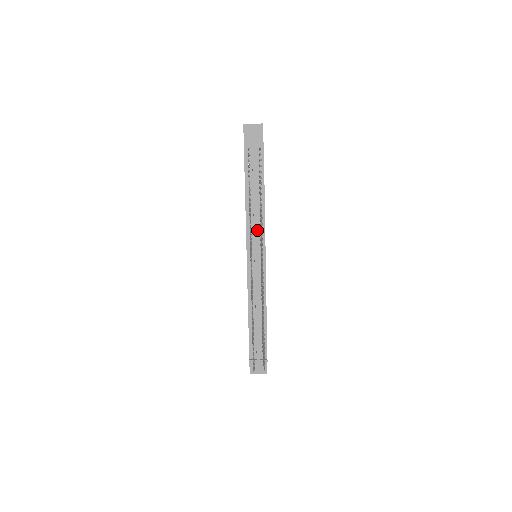
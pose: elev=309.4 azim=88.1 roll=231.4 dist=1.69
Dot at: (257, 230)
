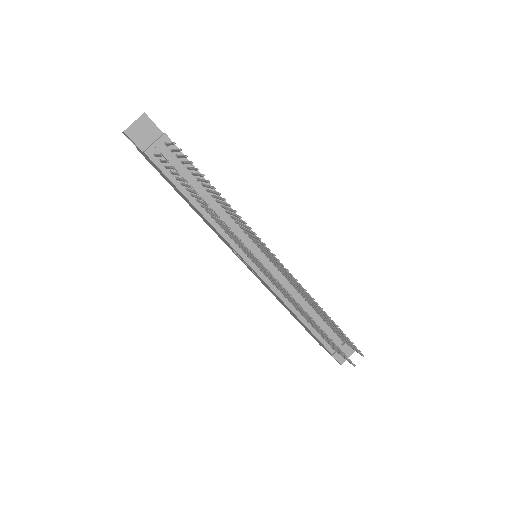
Dot at: (238, 231)
